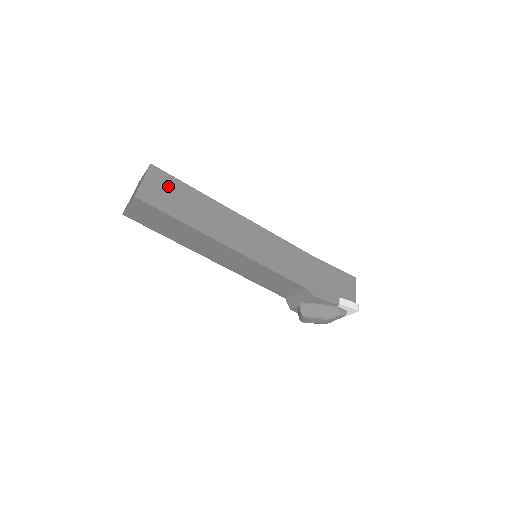
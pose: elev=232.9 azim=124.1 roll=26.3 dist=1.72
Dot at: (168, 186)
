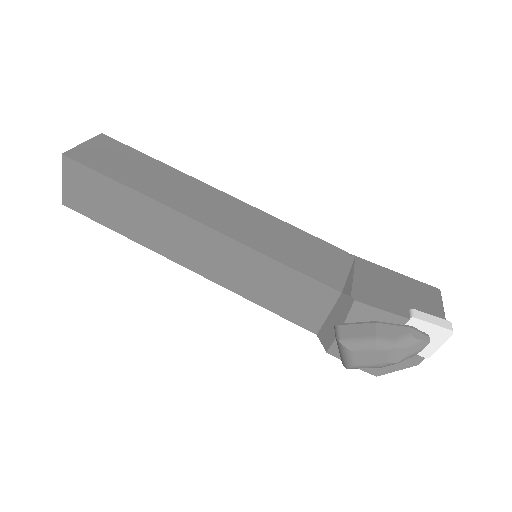
Dot at: (119, 153)
